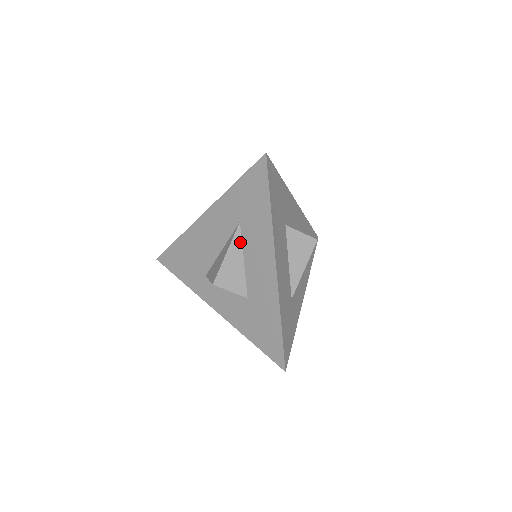
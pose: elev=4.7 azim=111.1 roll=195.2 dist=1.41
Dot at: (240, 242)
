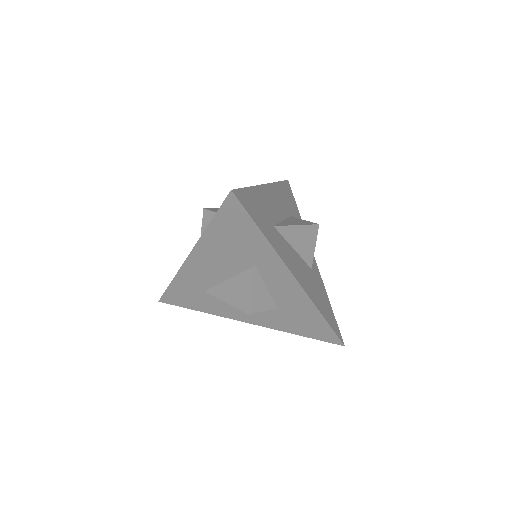
Dot at: occluded
